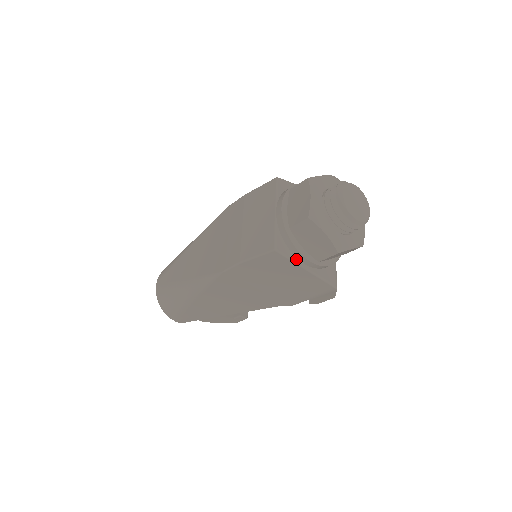
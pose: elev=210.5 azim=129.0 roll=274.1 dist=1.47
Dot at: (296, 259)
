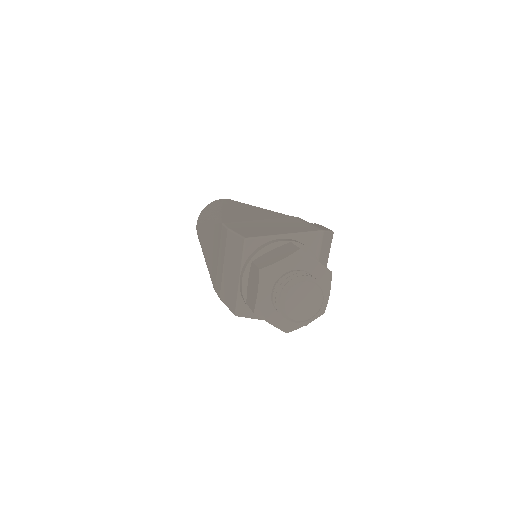
Dot at: (259, 317)
